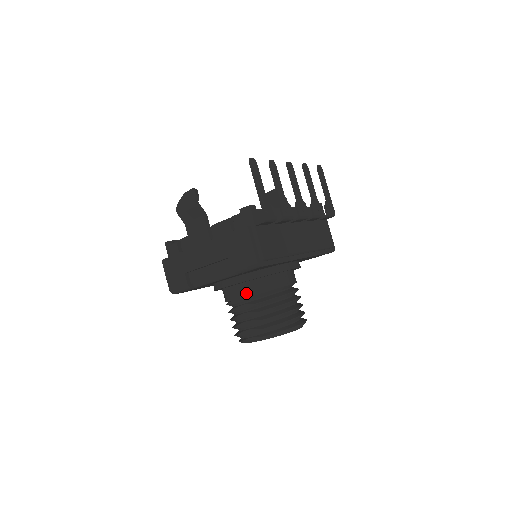
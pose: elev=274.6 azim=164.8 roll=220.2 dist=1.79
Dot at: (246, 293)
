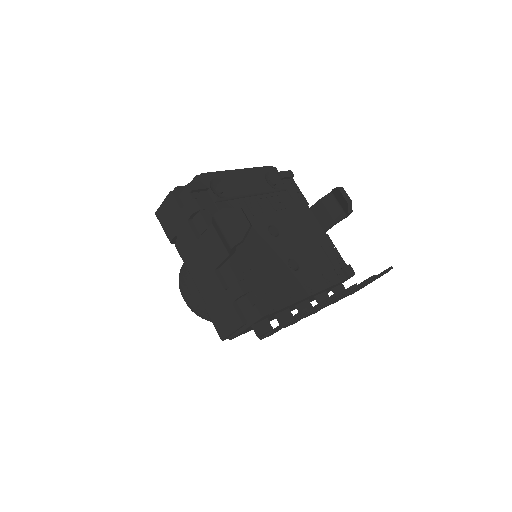
Dot at: occluded
